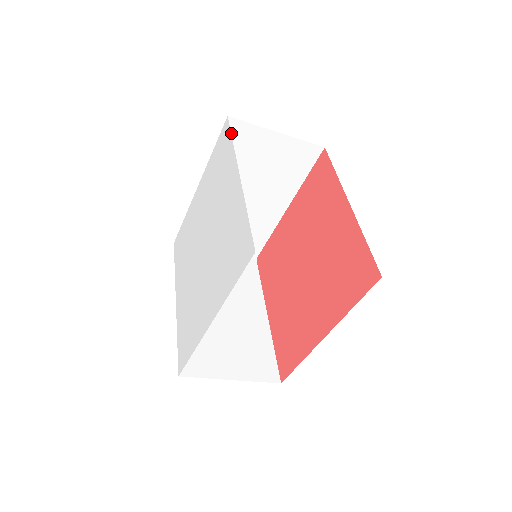
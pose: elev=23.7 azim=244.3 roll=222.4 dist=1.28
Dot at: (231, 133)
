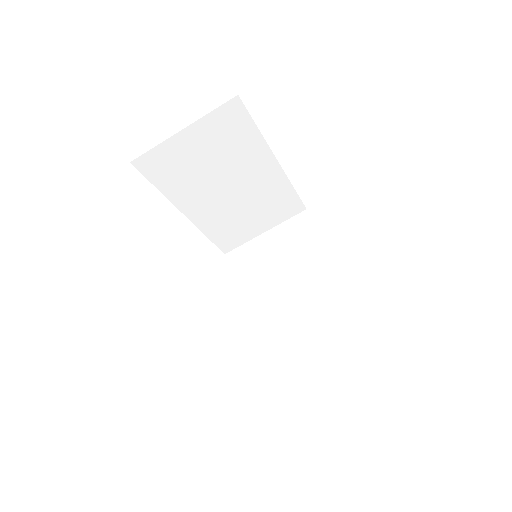
Dot at: (150, 168)
